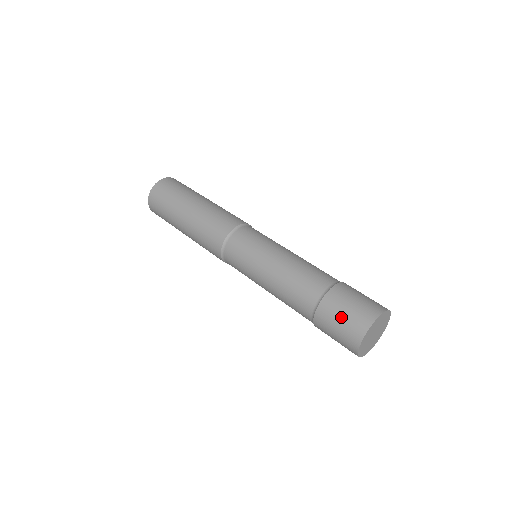
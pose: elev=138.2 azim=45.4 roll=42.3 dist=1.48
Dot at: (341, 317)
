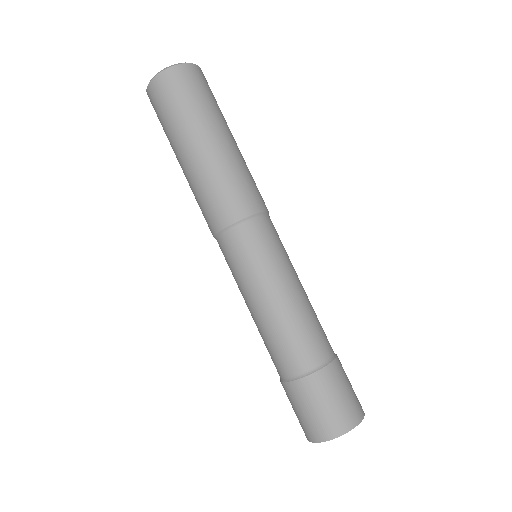
Dot at: (322, 405)
